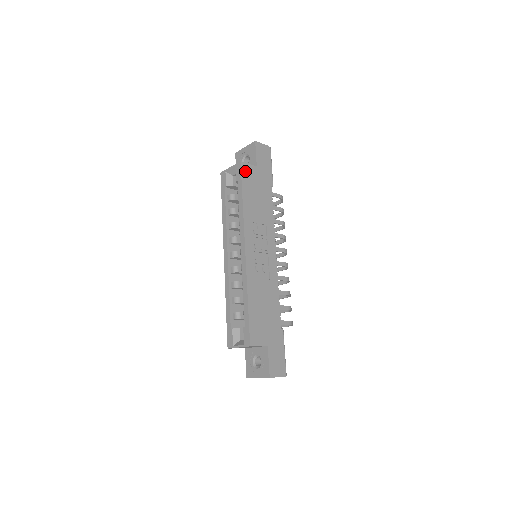
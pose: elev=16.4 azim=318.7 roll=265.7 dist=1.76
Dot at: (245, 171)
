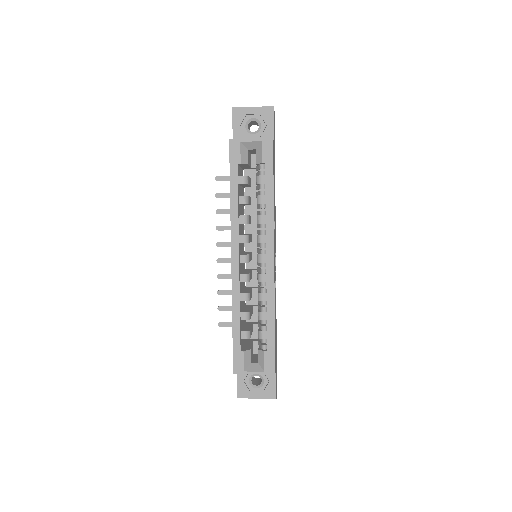
Dot at: (273, 152)
